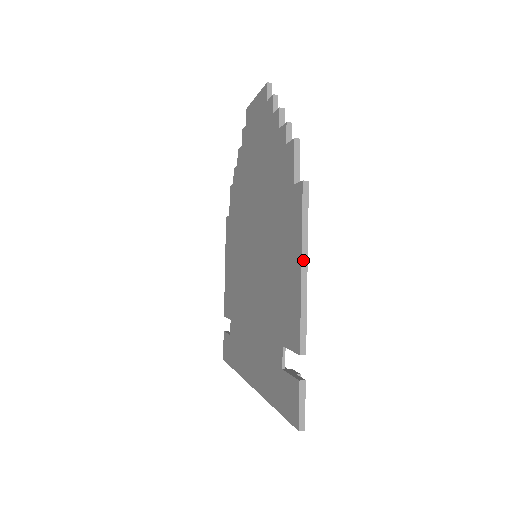
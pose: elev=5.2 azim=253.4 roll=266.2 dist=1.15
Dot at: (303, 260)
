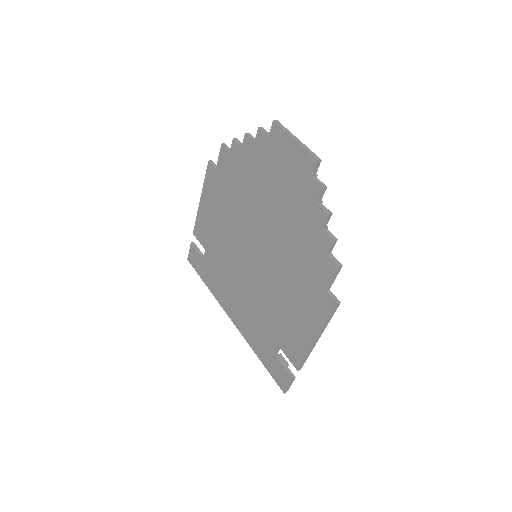
Dot at: (318, 337)
